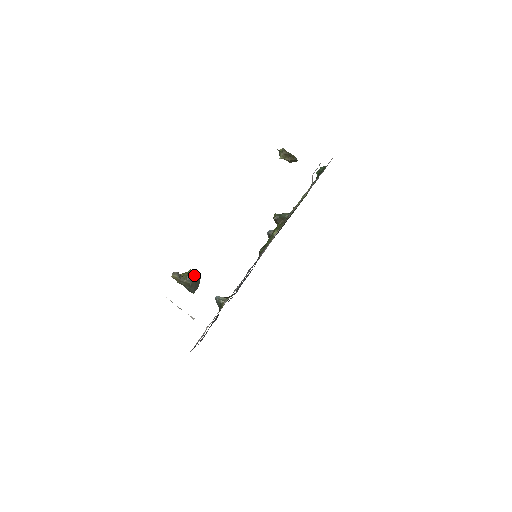
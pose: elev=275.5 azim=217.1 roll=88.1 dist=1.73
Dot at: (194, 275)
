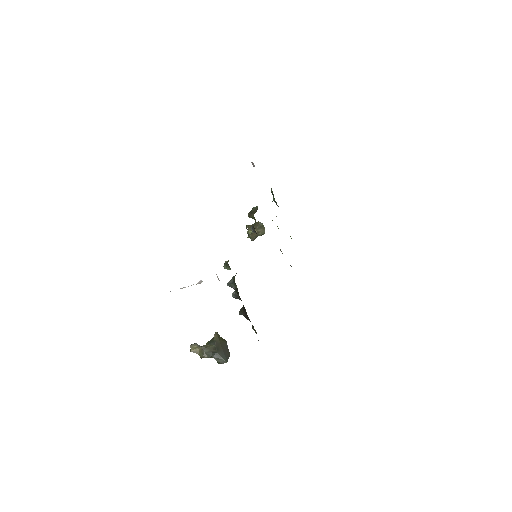
Dot at: occluded
